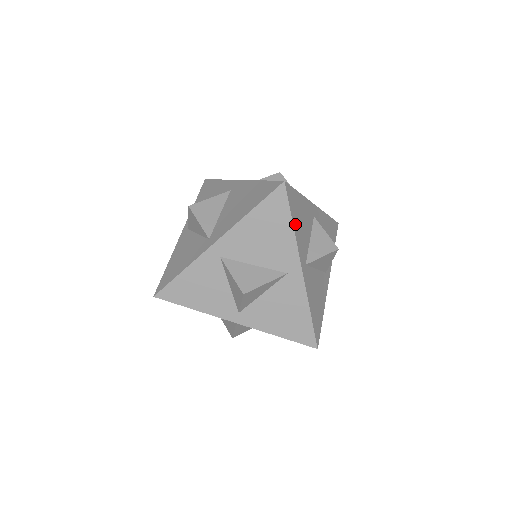
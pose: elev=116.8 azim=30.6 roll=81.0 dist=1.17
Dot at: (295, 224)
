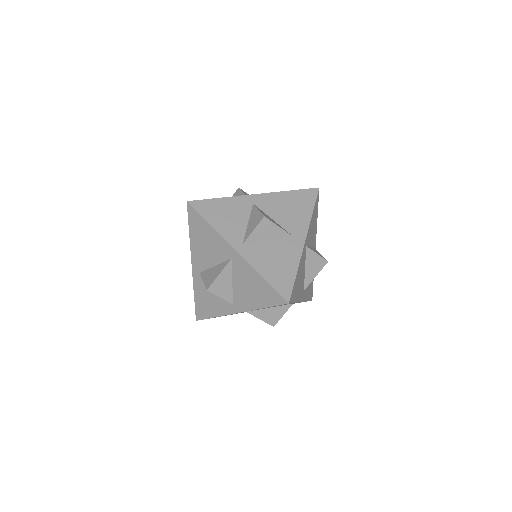
Dot at: (214, 222)
